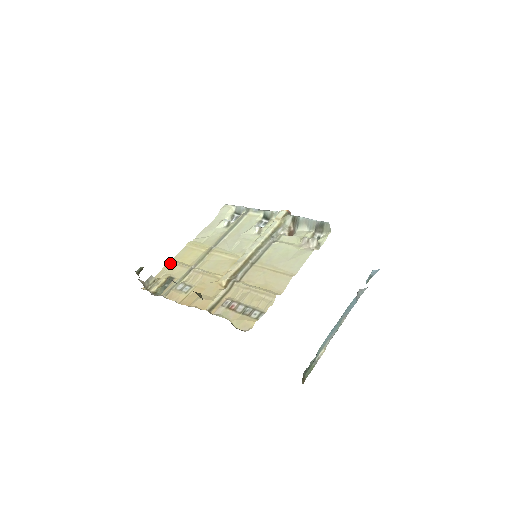
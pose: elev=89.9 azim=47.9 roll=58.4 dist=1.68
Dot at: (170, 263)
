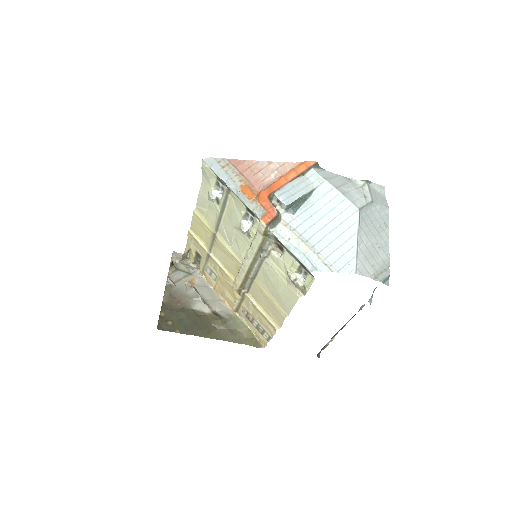
Dot at: (190, 235)
